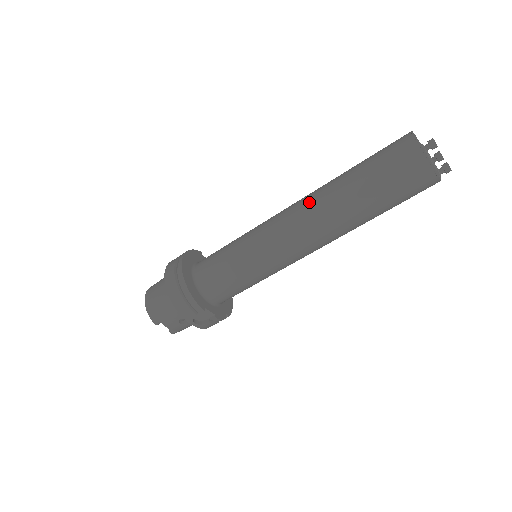
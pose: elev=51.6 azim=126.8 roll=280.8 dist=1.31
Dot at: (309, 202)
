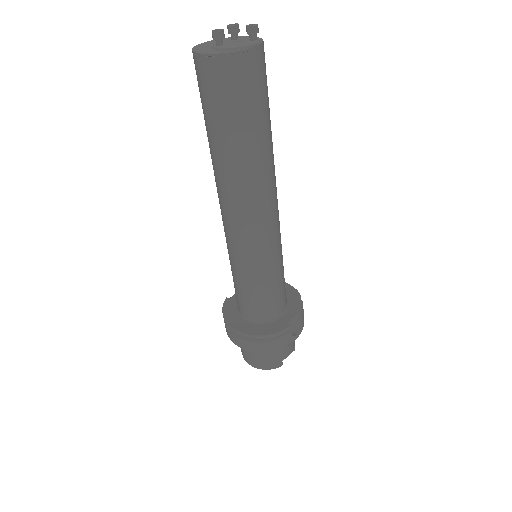
Dot at: (227, 194)
